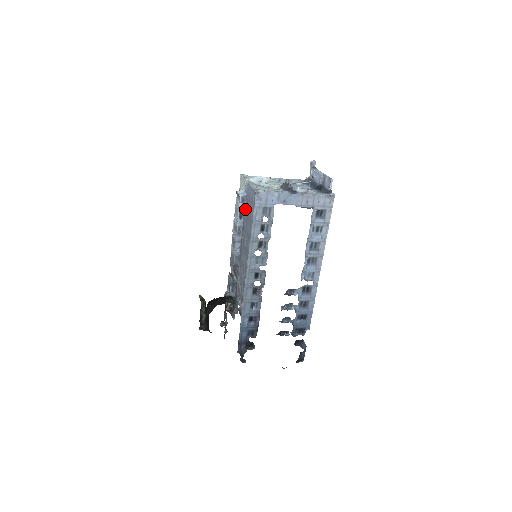
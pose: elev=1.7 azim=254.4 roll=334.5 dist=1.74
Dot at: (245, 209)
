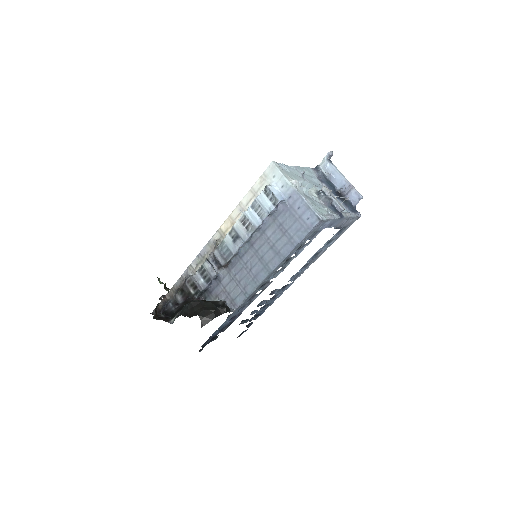
Dot at: (277, 215)
